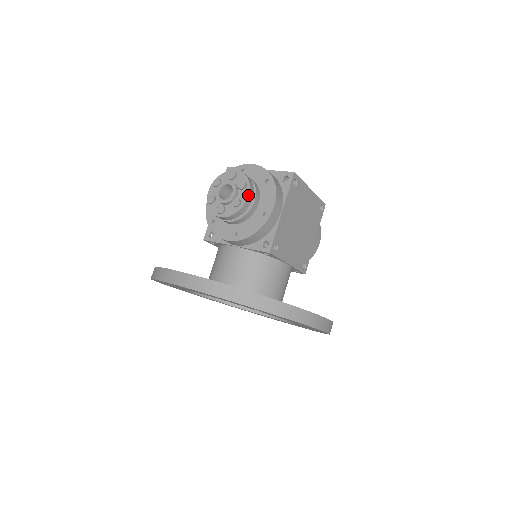
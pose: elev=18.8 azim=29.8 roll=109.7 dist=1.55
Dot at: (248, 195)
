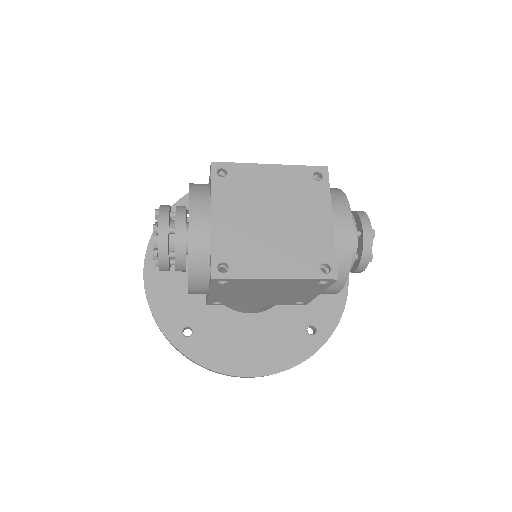
Dot at: occluded
